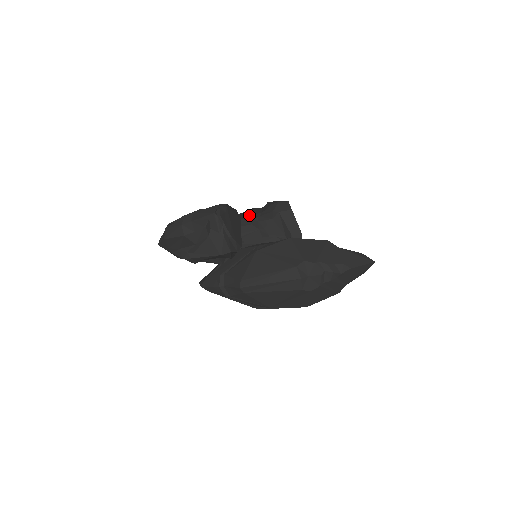
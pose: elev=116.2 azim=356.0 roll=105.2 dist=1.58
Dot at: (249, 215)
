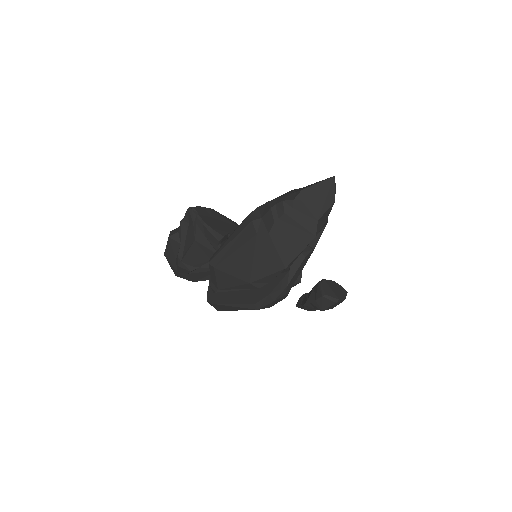
Dot at: occluded
